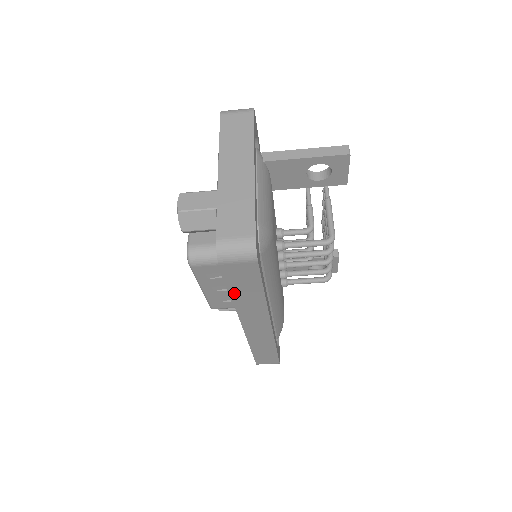
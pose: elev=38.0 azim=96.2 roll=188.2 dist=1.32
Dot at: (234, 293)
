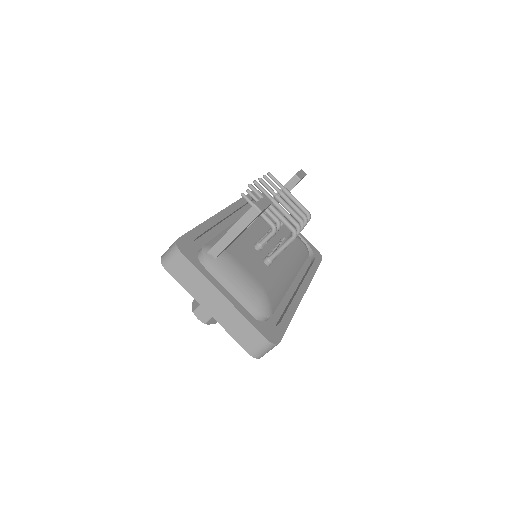
Dot at: occluded
